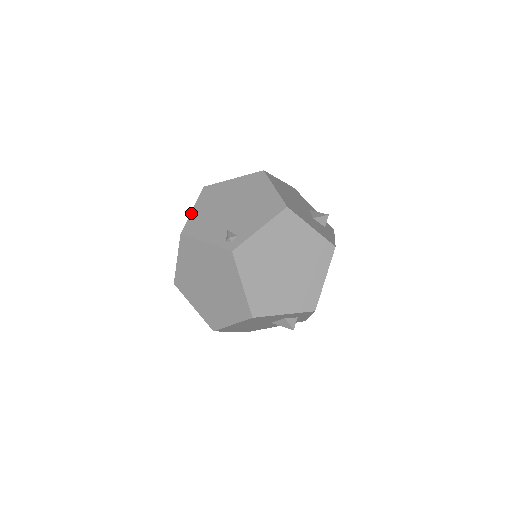
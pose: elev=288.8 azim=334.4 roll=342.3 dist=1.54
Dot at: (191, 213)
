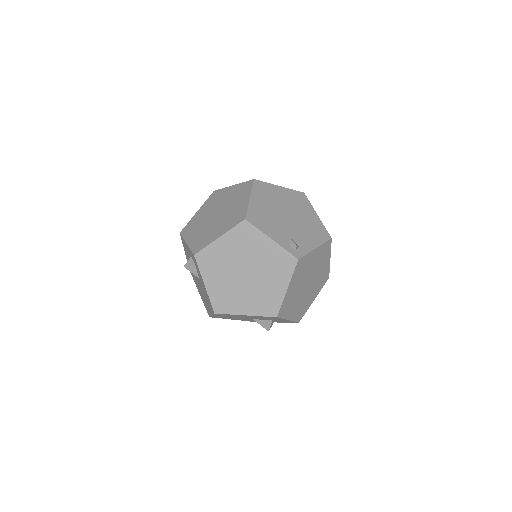
Dot at: (250, 201)
